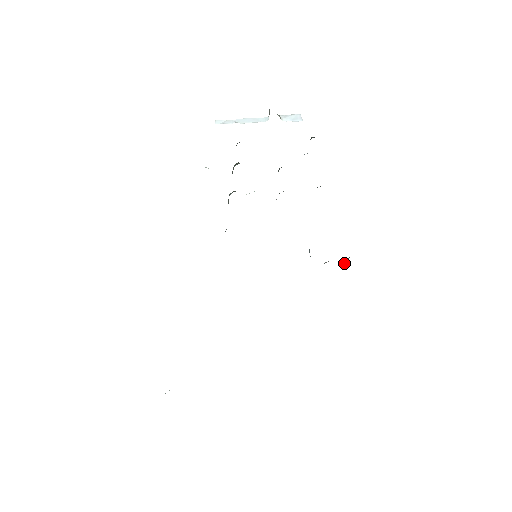
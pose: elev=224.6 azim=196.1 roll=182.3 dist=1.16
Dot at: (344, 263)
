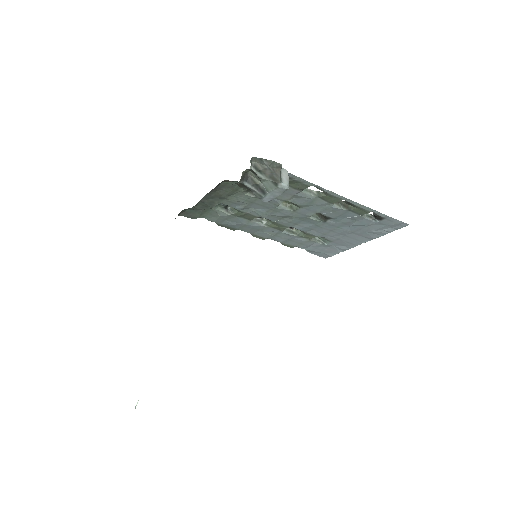
Dot at: (260, 168)
